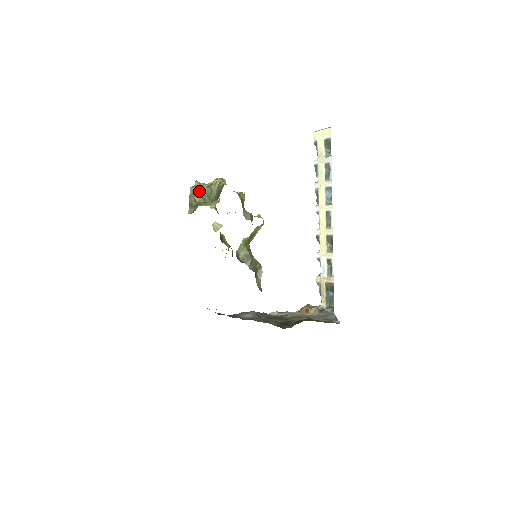
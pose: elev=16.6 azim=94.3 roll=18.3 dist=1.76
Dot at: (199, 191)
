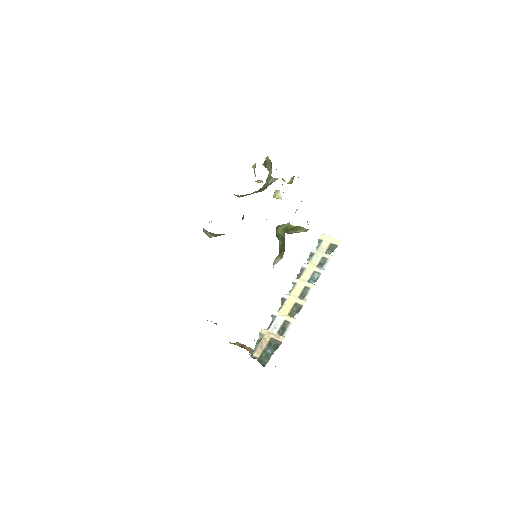
Dot at: (271, 165)
